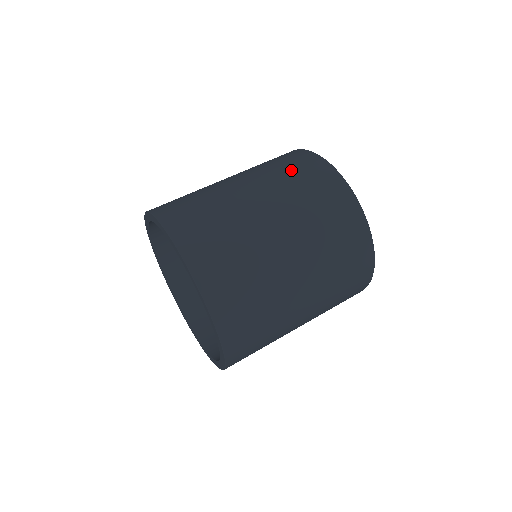
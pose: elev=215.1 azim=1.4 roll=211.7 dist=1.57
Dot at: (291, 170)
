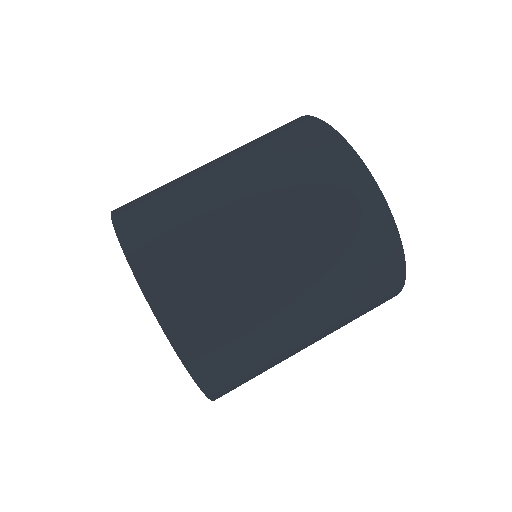
Dot at: (295, 156)
